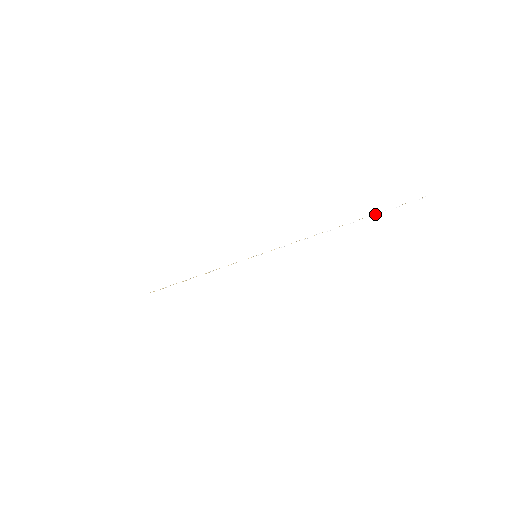
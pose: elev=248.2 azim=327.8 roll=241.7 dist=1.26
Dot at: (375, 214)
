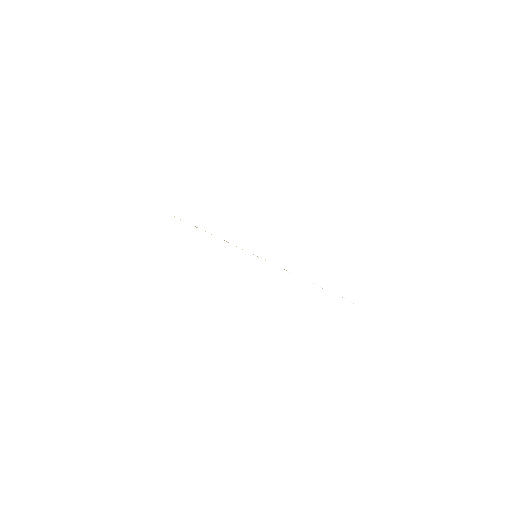
Dot at: occluded
